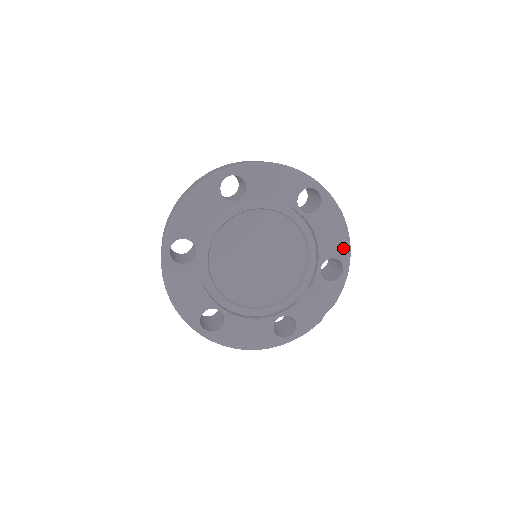
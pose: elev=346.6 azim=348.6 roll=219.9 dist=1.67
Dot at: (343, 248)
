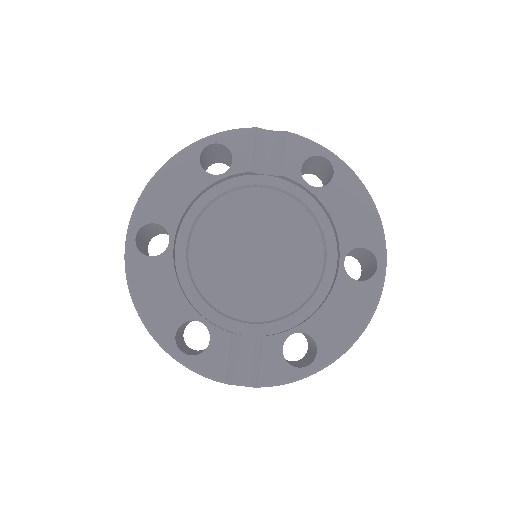
Dot at: (335, 346)
